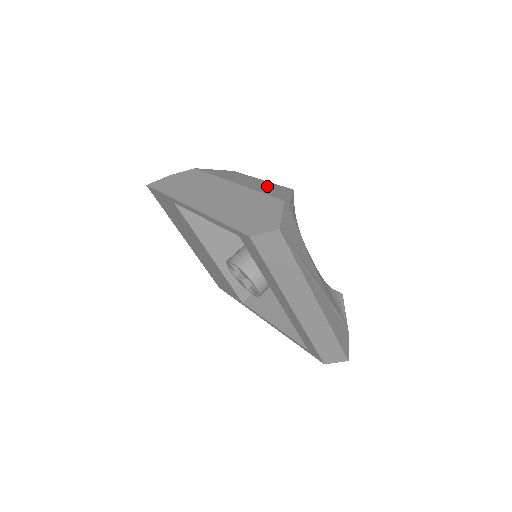
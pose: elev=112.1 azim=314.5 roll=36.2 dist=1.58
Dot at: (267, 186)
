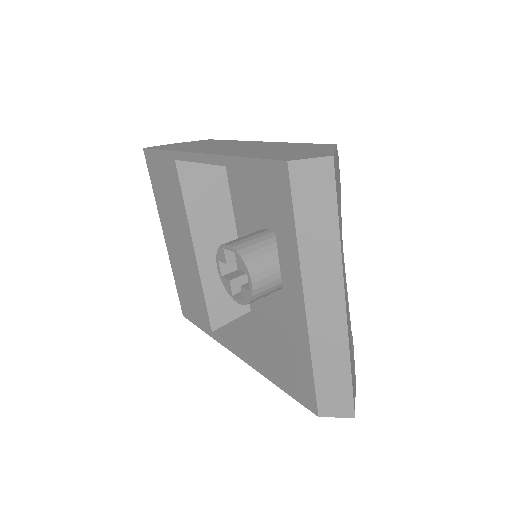
Dot at: occluded
